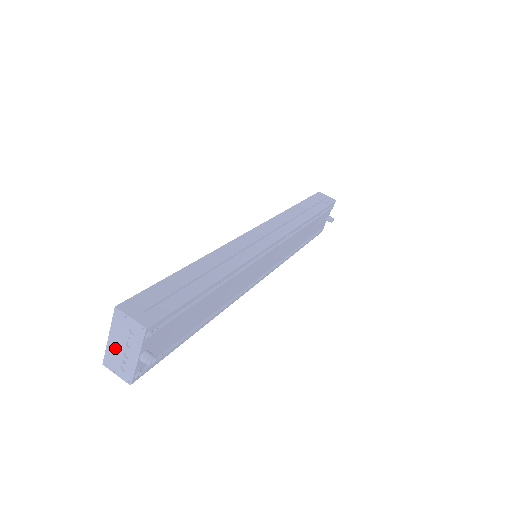
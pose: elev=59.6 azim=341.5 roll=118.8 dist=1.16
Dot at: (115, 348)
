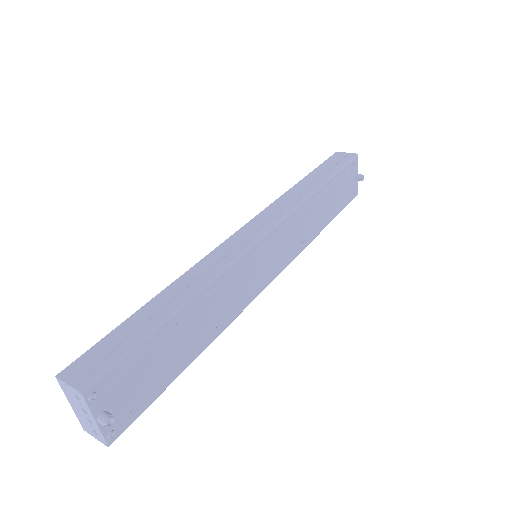
Dot at: (80, 414)
